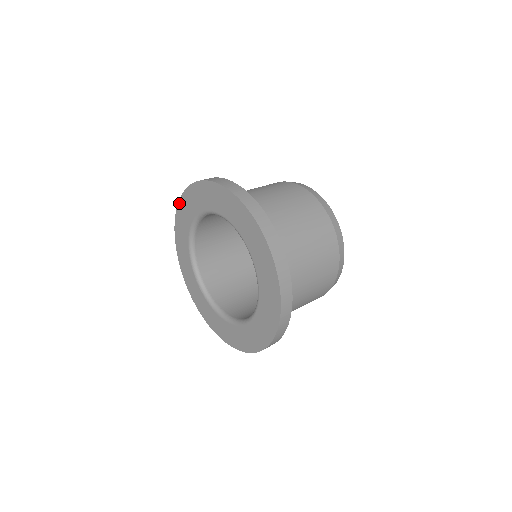
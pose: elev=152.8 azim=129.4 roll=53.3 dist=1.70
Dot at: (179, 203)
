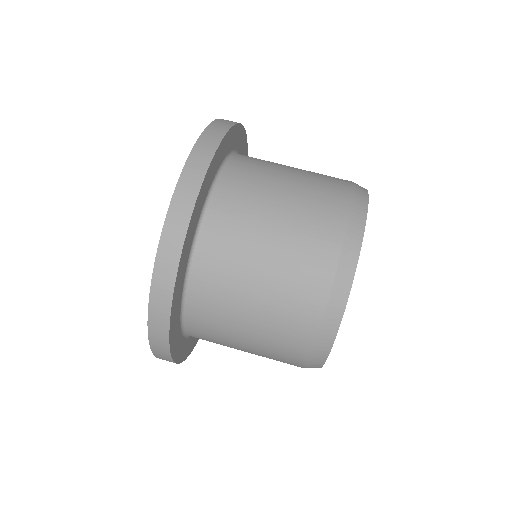
Dot at: occluded
